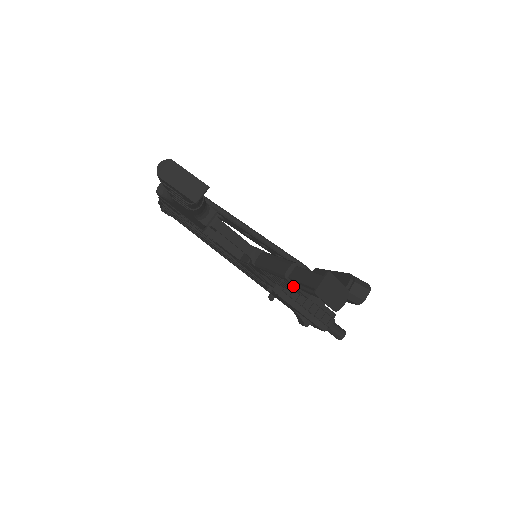
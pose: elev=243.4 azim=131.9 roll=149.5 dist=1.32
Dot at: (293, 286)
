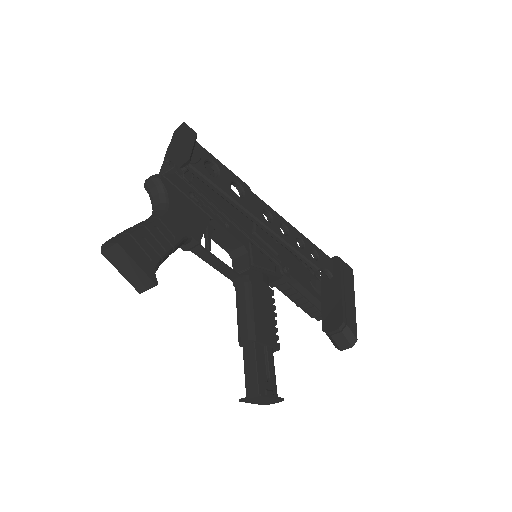
Dot at: occluded
